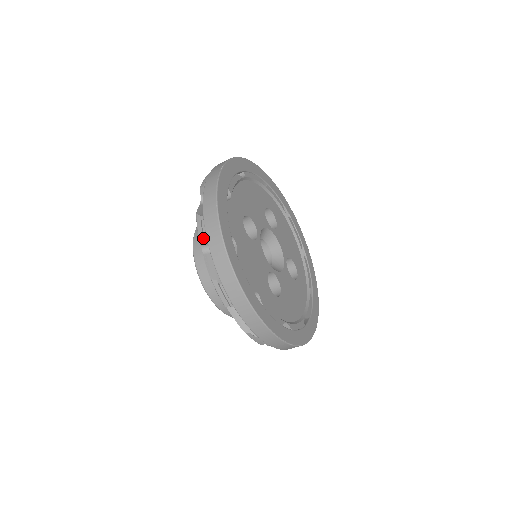
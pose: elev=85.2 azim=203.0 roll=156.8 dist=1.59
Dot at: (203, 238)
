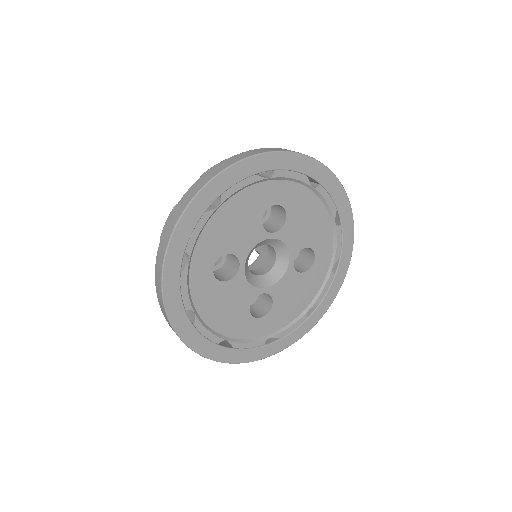
Dot at: occluded
